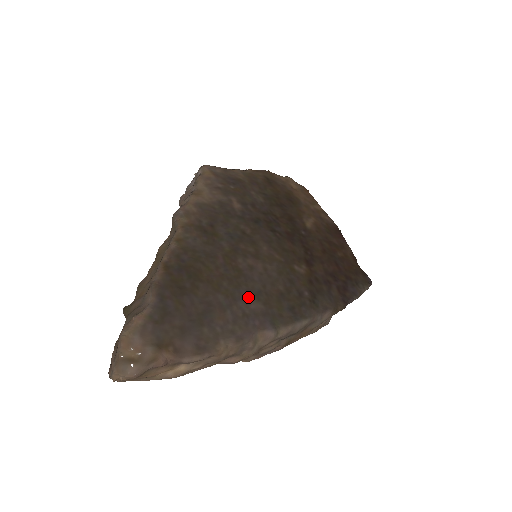
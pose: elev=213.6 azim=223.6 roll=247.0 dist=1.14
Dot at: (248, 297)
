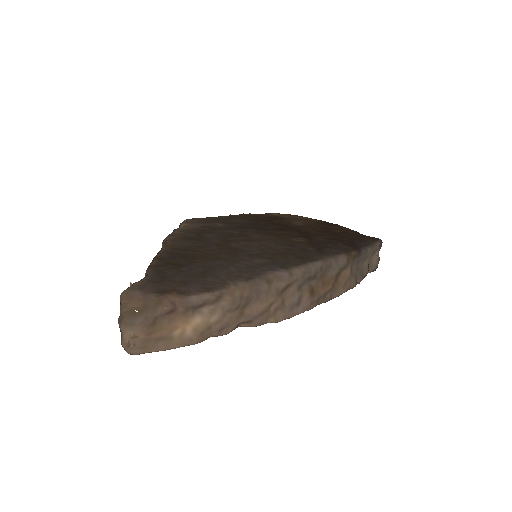
Dot at: (249, 258)
